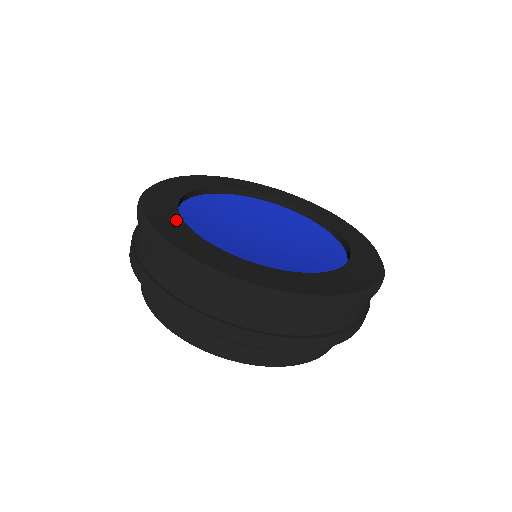
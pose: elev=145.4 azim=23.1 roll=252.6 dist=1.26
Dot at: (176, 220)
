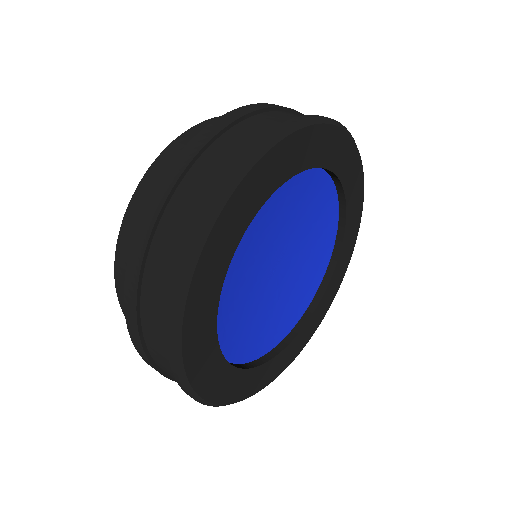
Dot at: (259, 200)
